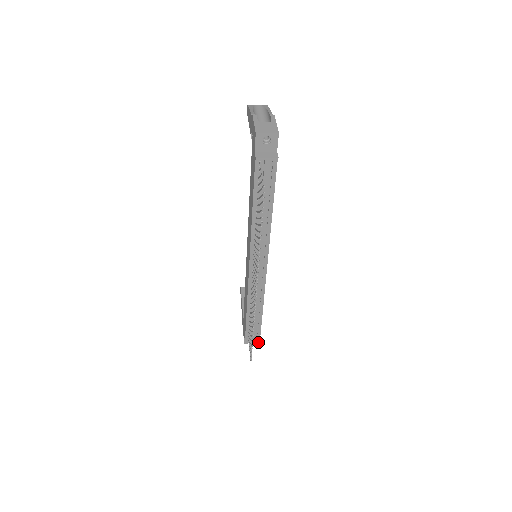
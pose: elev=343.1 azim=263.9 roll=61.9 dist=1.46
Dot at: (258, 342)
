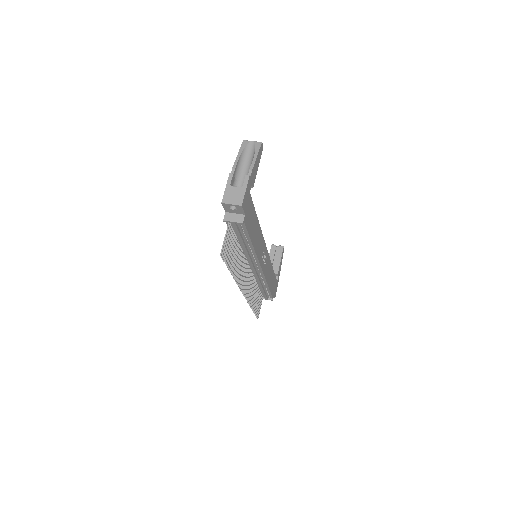
Dot at: occluded
